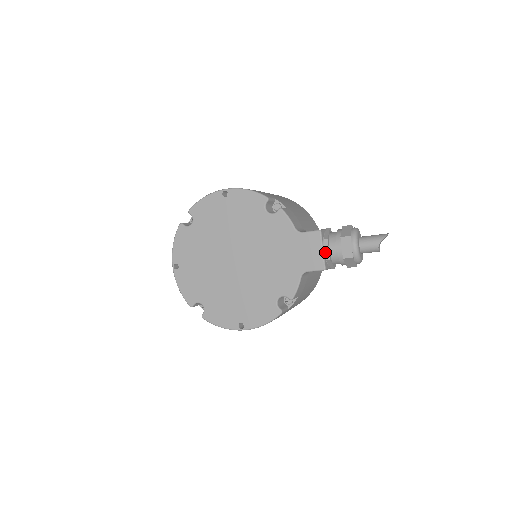
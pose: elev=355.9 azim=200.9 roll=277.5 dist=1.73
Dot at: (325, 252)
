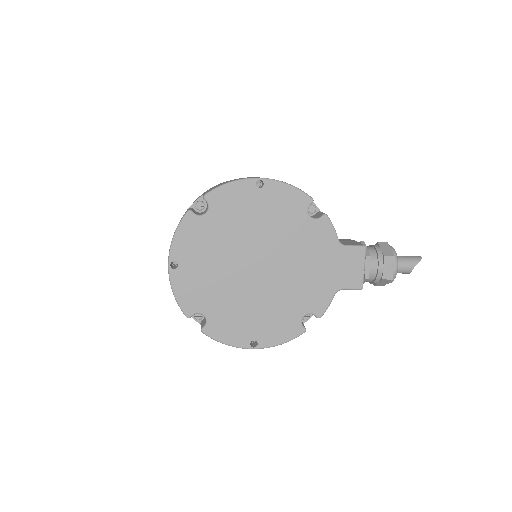
Dot at: (365, 270)
